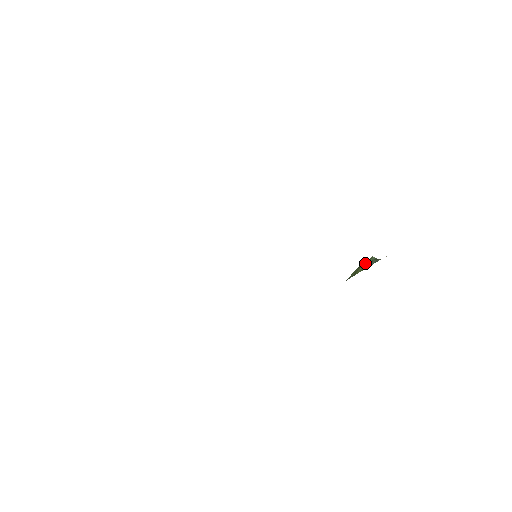
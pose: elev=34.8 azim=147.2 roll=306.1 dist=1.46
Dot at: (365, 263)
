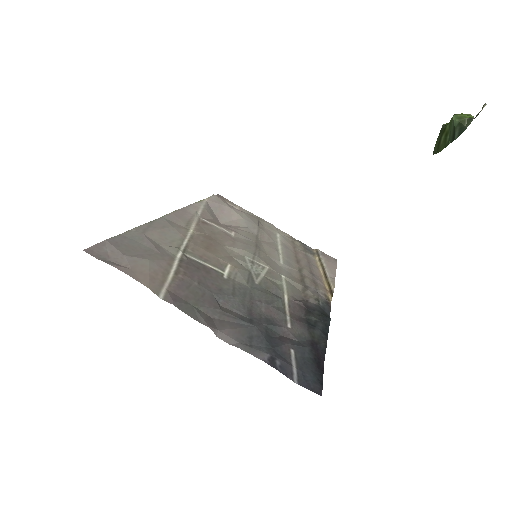
Dot at: (446, 128)
